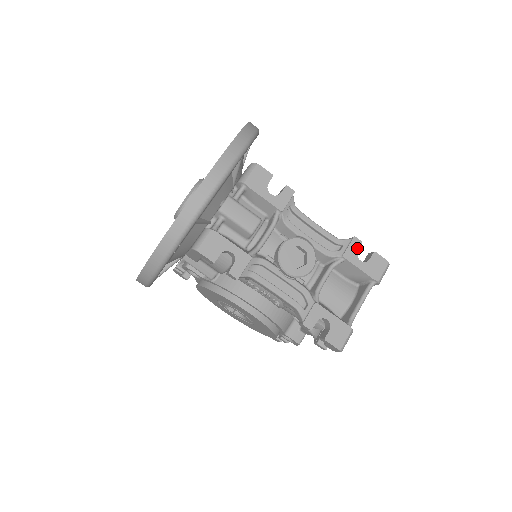
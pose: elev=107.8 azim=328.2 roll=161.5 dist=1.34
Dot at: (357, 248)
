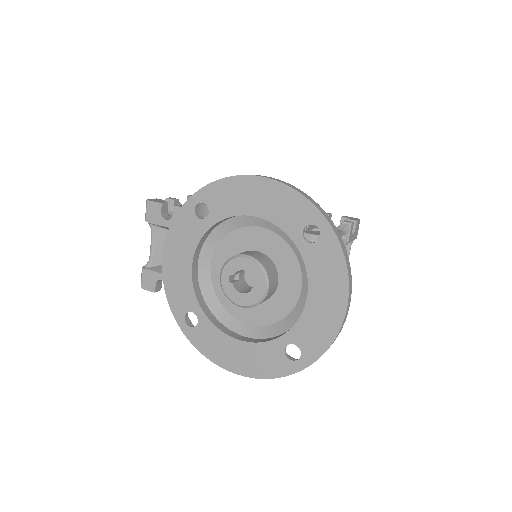
Dot at: (352, 229)
